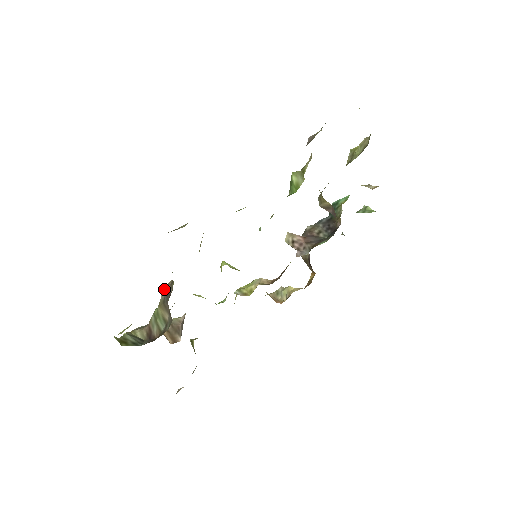
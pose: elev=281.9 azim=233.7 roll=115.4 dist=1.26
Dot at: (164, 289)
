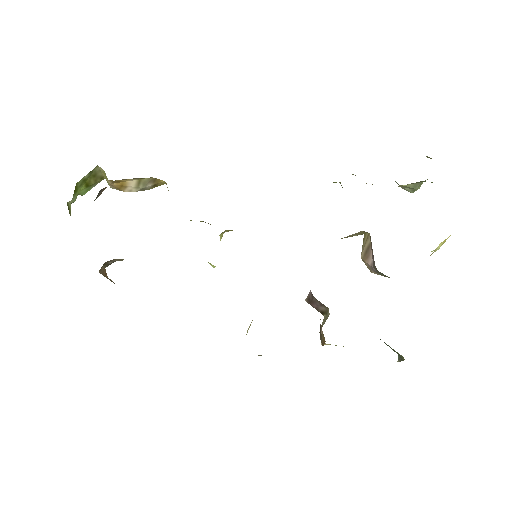
Dot at: occluded
